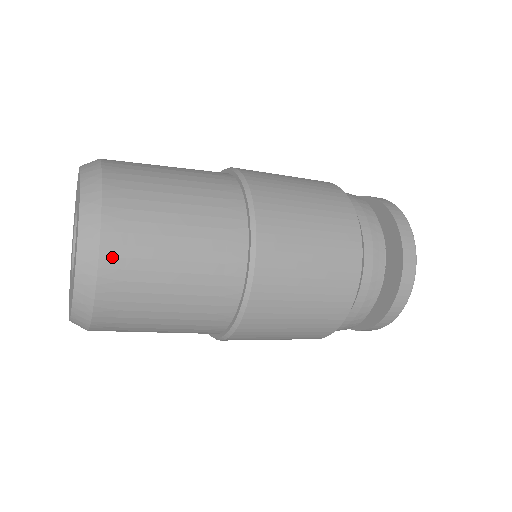
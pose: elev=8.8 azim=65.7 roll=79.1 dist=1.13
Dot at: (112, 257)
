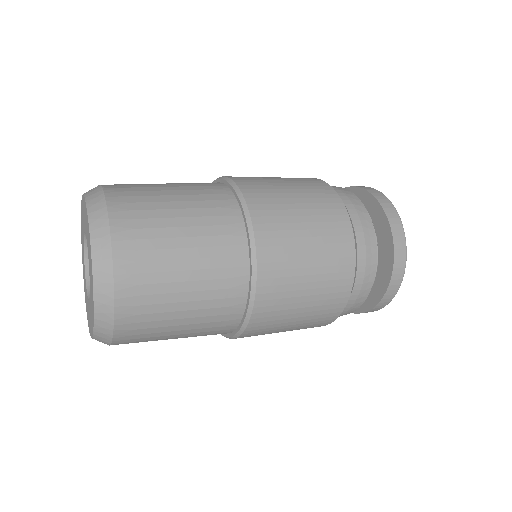
Dot at: (125, 263)
